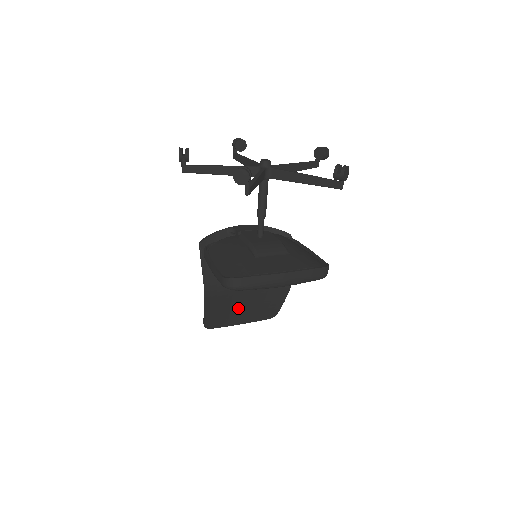
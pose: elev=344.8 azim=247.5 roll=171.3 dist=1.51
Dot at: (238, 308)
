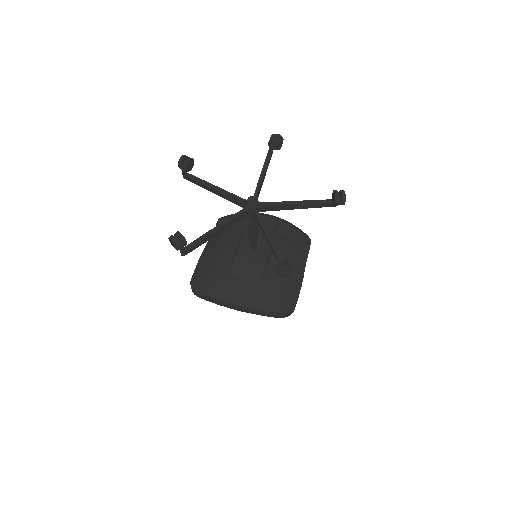
Dot at: occluded
